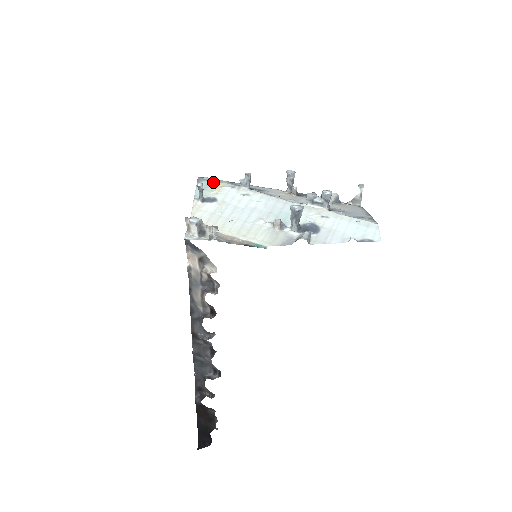
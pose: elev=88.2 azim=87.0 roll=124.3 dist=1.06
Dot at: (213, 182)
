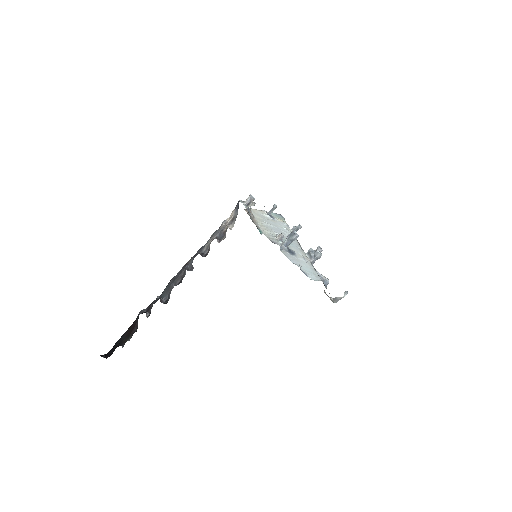
Dot at: (284, 219)
